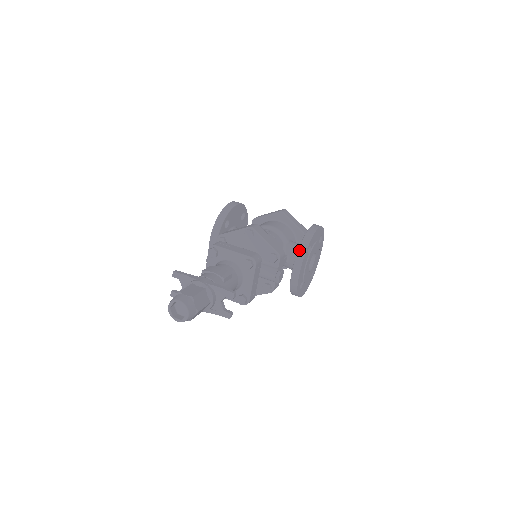
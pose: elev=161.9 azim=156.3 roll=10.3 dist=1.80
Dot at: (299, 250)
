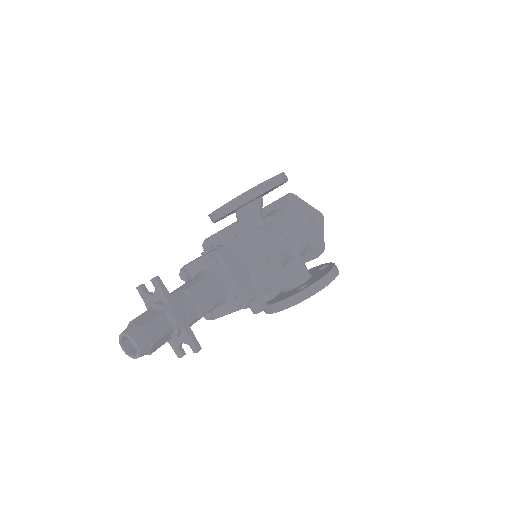
Dot at: (298, 294)
